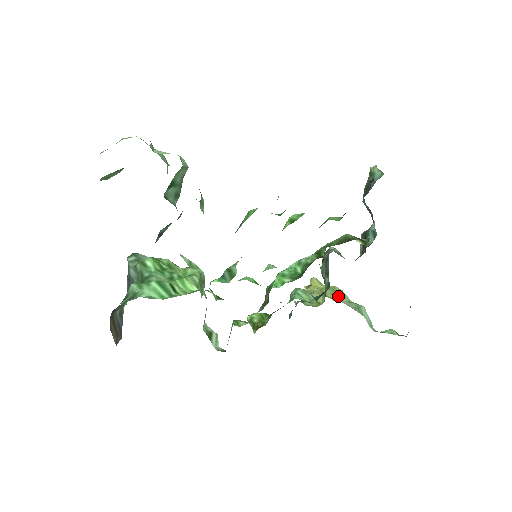
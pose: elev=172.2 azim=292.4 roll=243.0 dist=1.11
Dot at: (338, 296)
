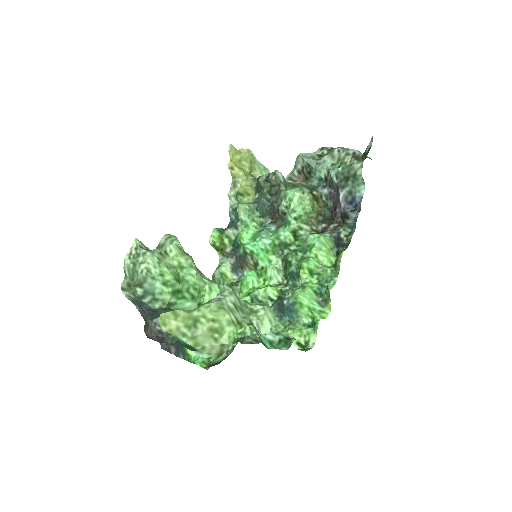
Dot at: (253, 167)
